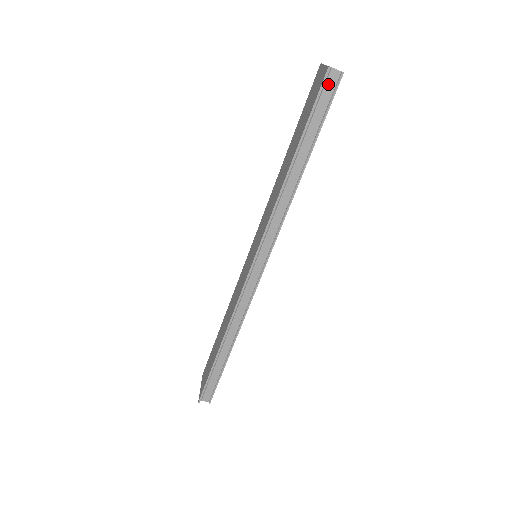
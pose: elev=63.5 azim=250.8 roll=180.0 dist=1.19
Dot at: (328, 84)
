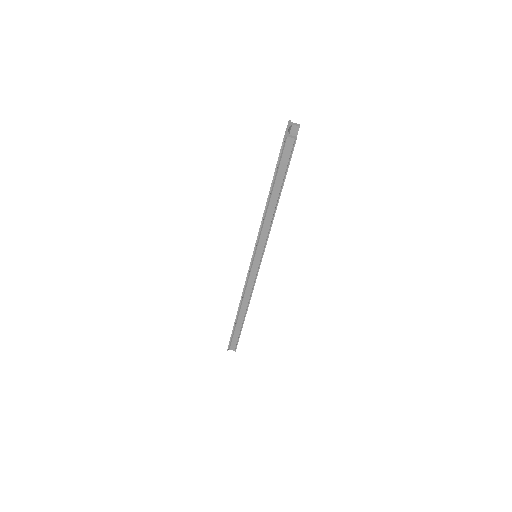
Dot at: (286, 147)
